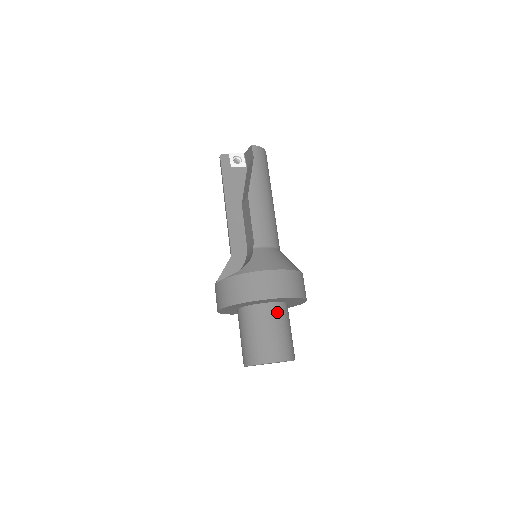
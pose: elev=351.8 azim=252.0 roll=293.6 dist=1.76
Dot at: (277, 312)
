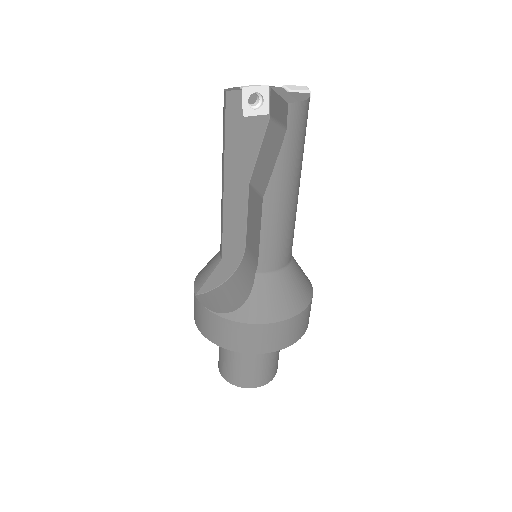
Dot at: occluded
